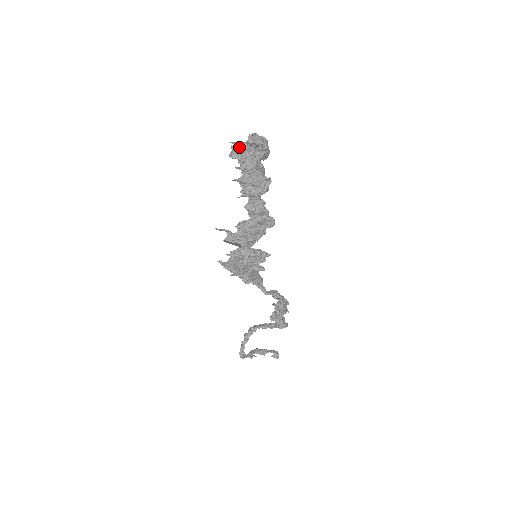
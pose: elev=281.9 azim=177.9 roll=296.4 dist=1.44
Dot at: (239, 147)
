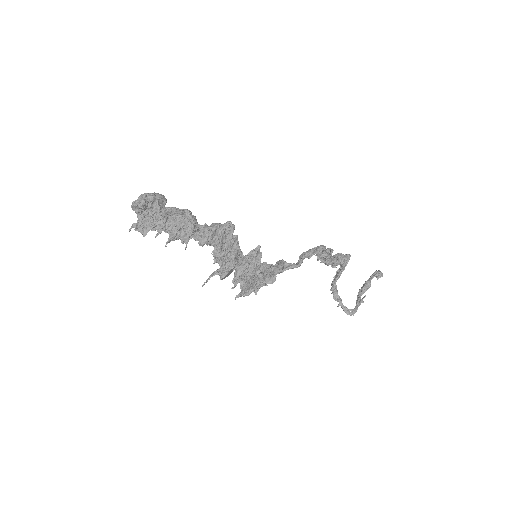
Dot at: (139, 224)
